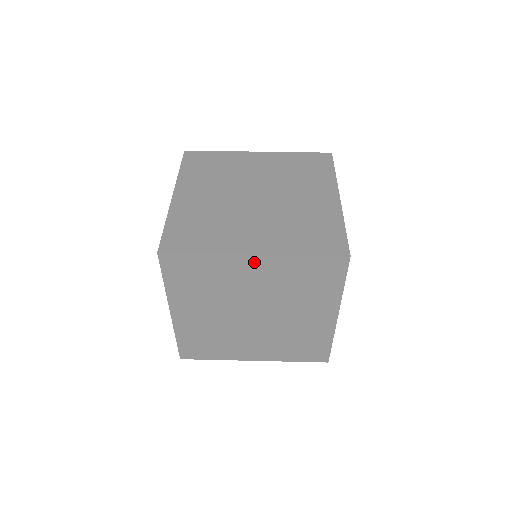
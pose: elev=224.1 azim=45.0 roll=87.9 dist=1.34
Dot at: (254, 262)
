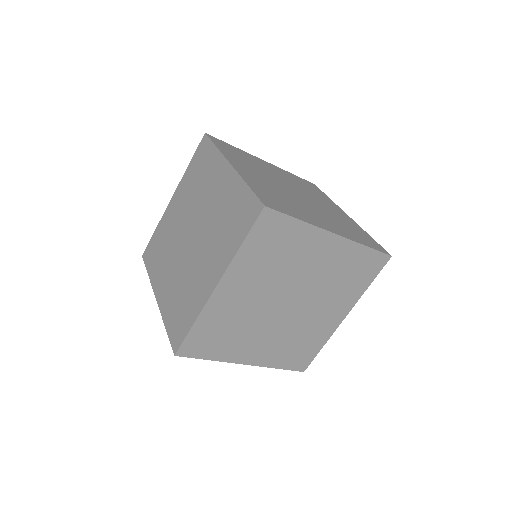
Dot at: (225, 288)
